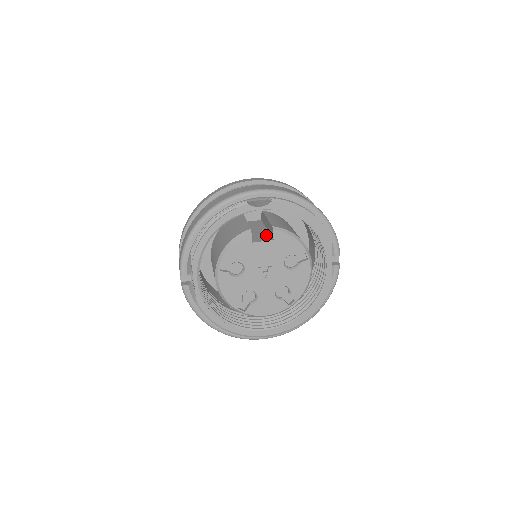
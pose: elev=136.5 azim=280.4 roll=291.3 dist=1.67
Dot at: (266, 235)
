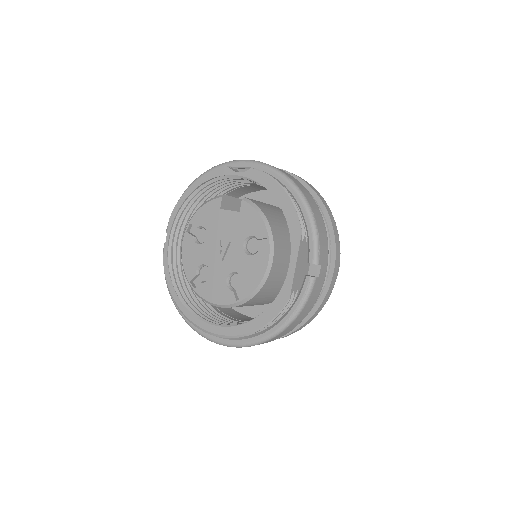
Dot at: occluded
